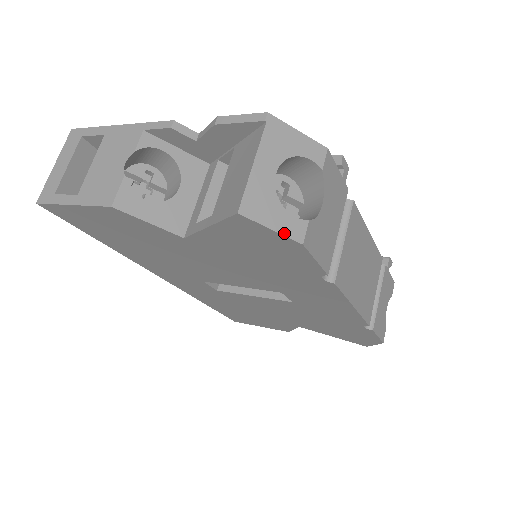
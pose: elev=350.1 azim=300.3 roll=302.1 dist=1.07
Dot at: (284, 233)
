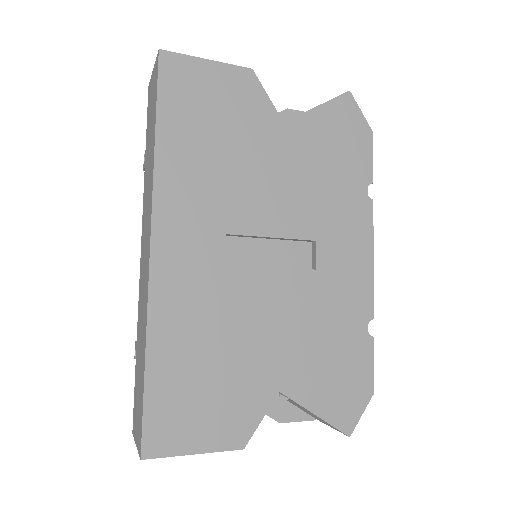
Dot at: (365, 120)
